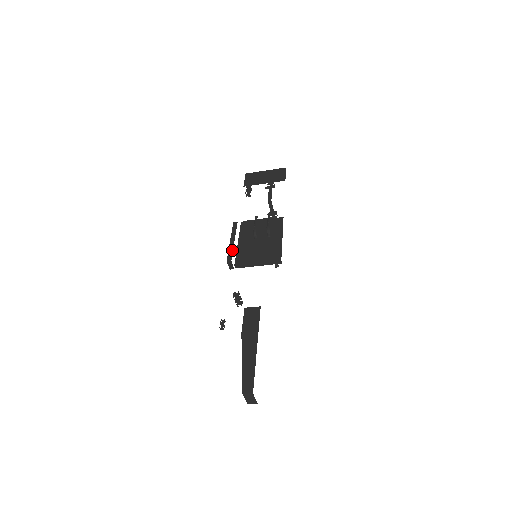
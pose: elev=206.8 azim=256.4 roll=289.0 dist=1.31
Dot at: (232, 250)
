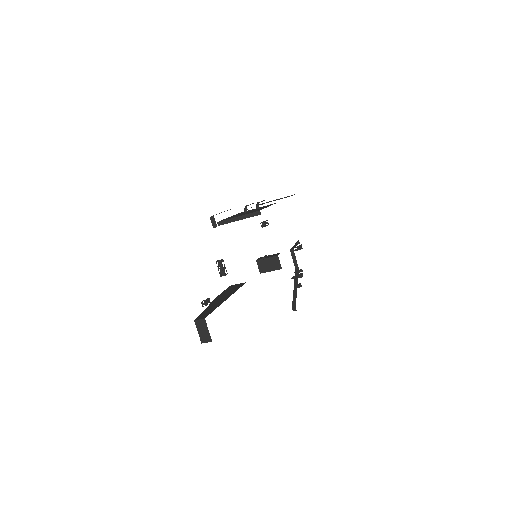
Dot at: (219, 213)
